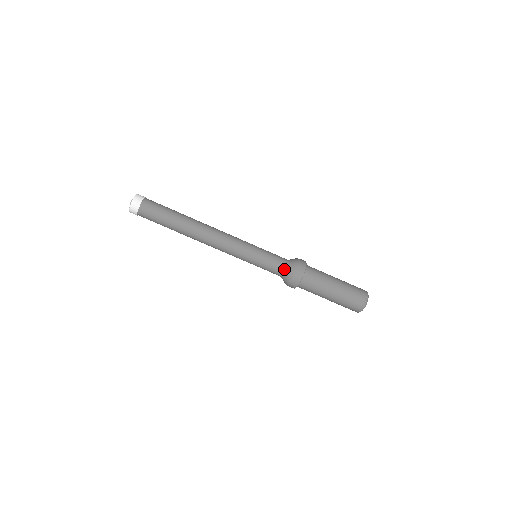
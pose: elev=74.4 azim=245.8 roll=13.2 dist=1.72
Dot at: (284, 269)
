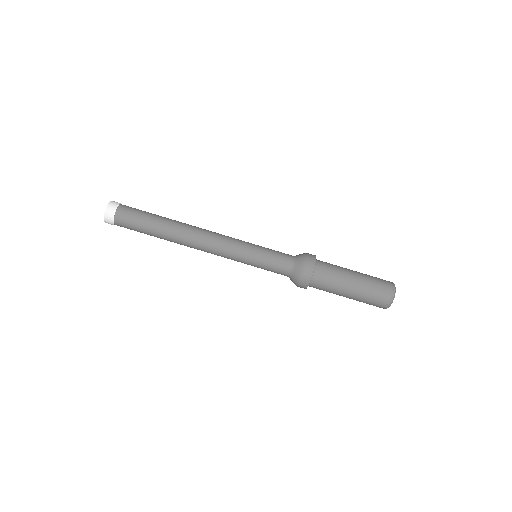
Dot at: (288, 273)
